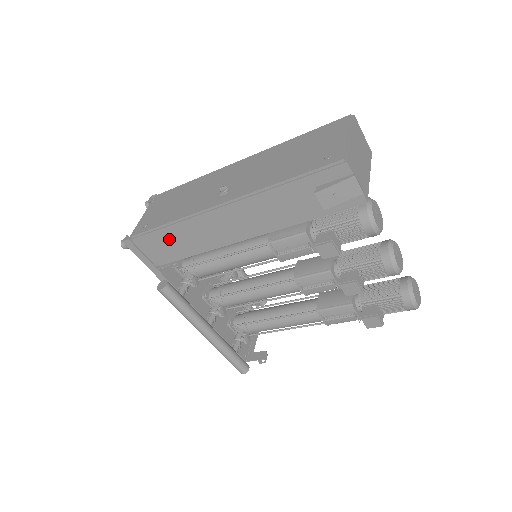
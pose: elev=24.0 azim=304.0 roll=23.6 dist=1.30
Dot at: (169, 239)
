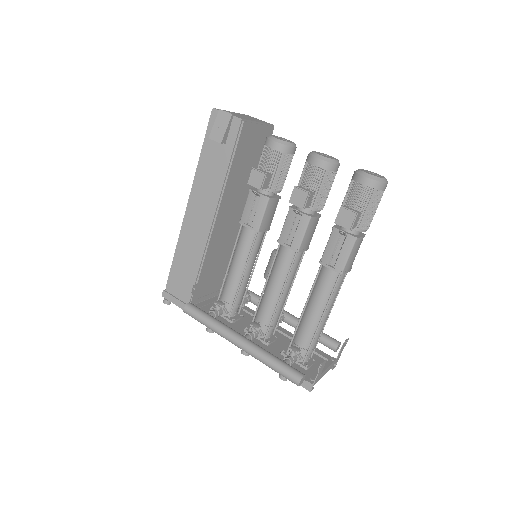
Dot at: (181, 267)
